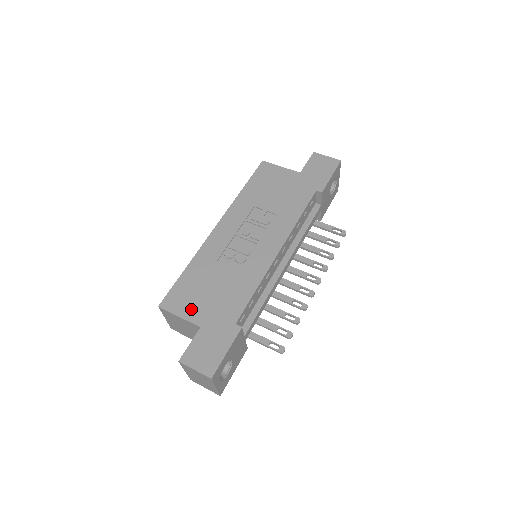
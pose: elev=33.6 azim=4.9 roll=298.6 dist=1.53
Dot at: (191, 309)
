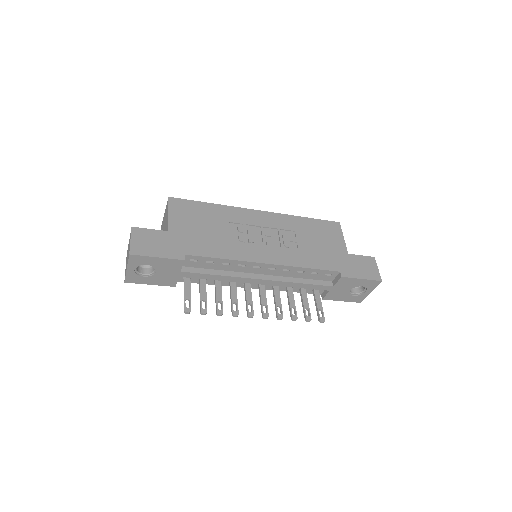
Dot at: (179, 219)
